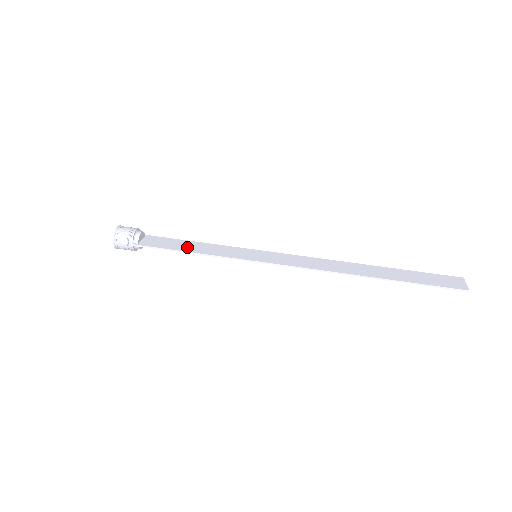
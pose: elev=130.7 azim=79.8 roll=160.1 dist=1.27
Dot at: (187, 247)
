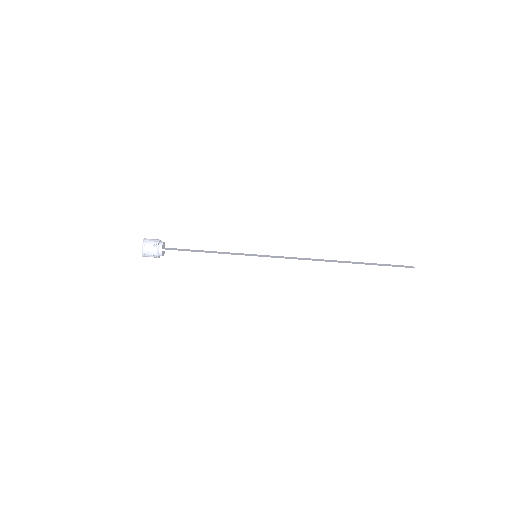
Dot at: (201, 251)
